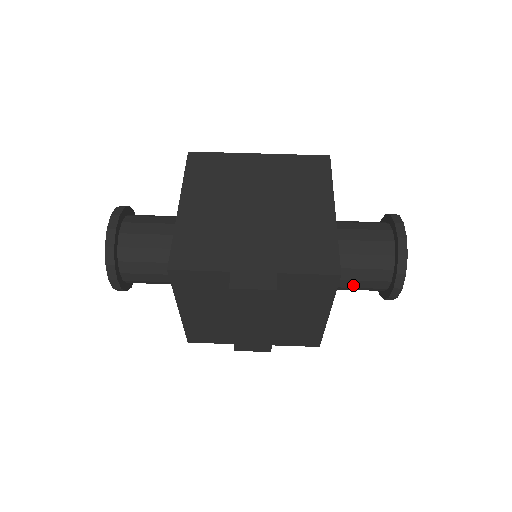
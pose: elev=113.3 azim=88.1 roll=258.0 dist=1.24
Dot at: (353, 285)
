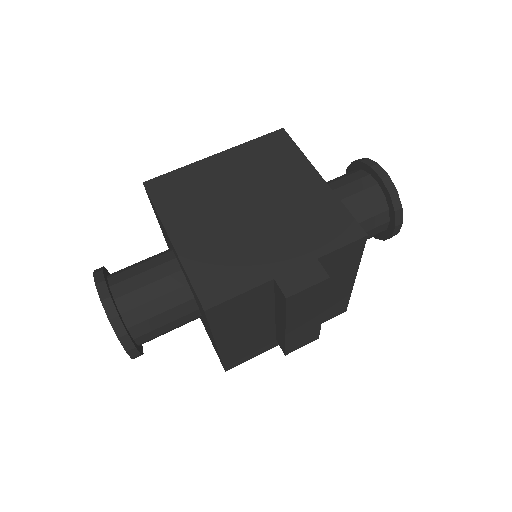
Dot at: occluded
